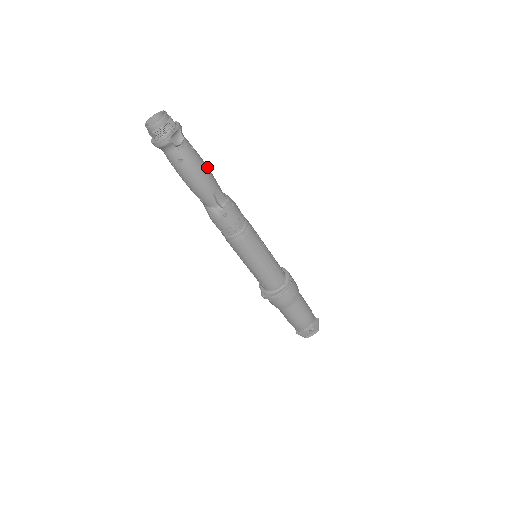
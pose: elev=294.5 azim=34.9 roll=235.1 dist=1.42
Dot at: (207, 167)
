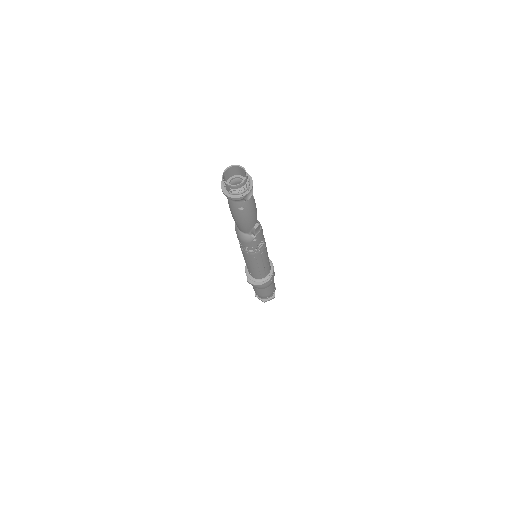
Dot at: occluded
